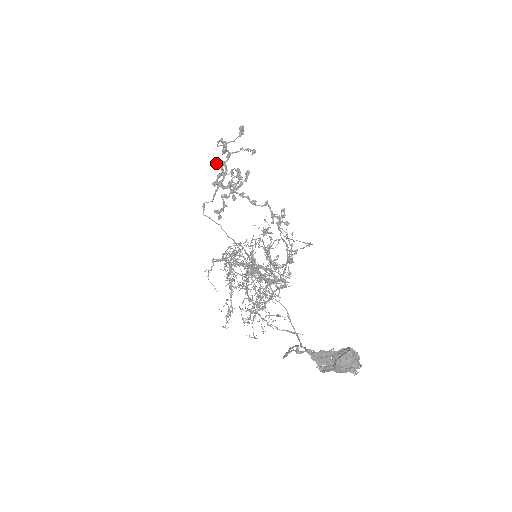
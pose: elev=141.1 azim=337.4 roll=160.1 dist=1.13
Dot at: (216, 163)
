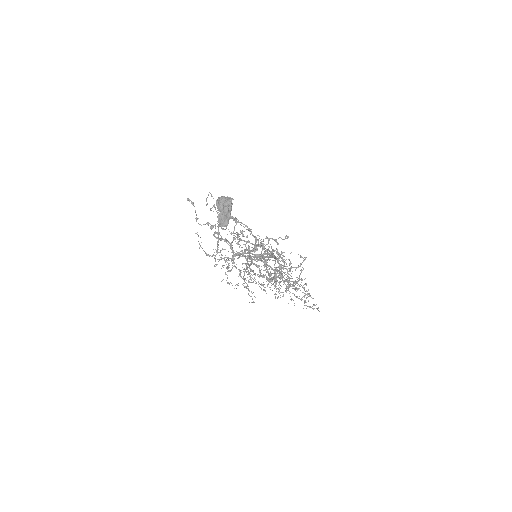
Dot at: occluded
